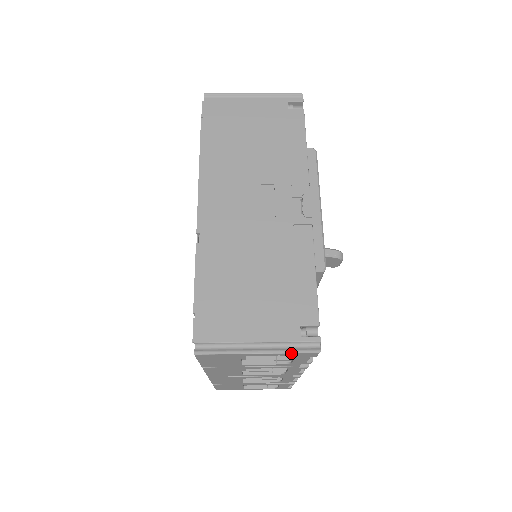
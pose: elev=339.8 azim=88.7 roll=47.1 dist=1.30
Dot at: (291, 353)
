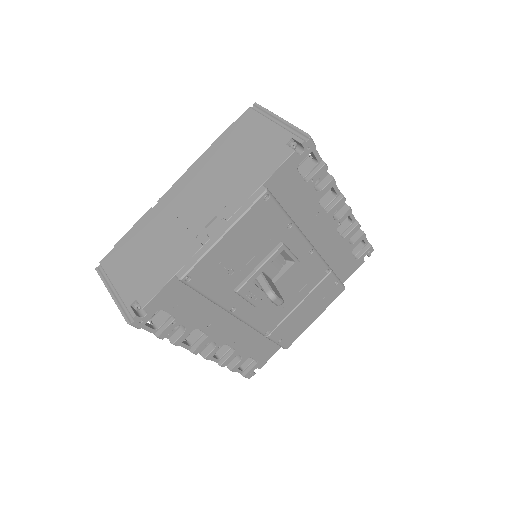
Dot at: (120, 310)
